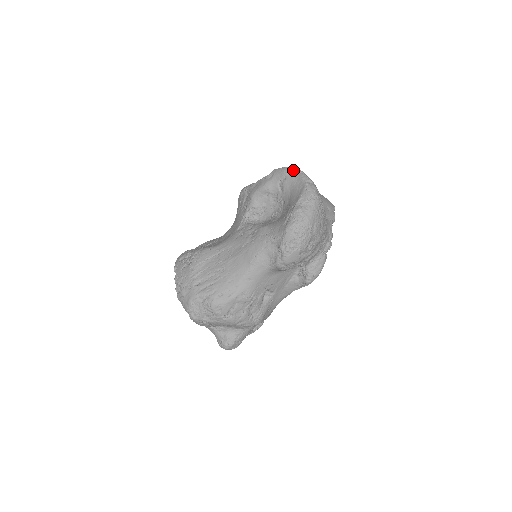
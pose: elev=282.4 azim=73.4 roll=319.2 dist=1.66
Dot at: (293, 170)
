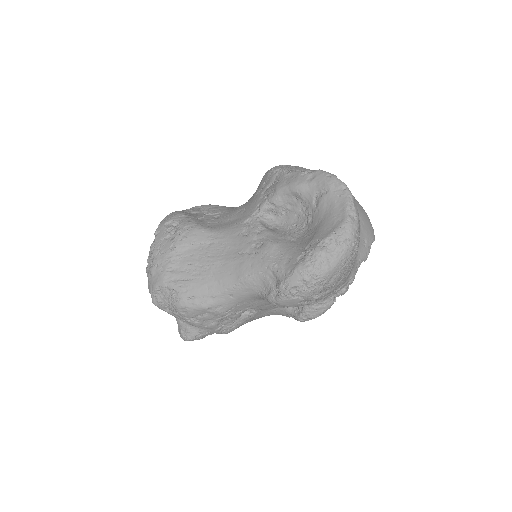
Dot at: (341, 187)
